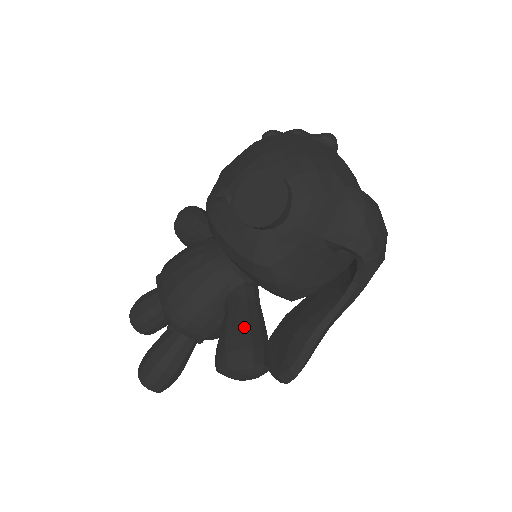
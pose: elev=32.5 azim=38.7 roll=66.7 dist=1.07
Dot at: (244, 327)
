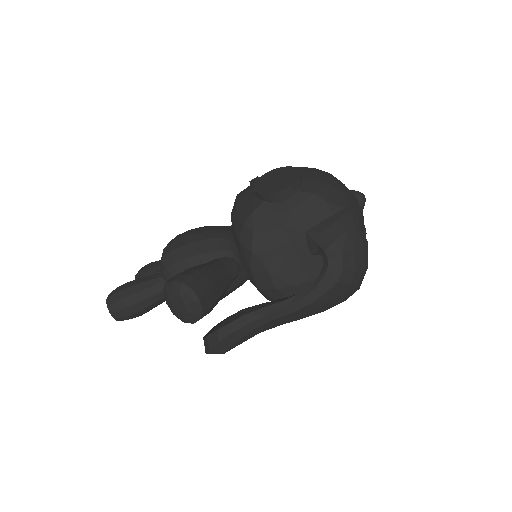
Dot at: (207, 271)
